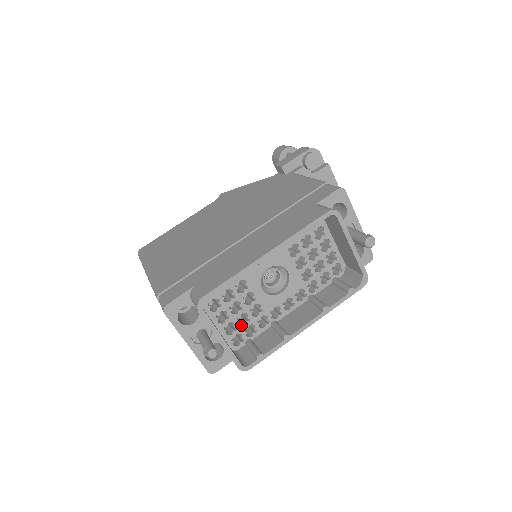
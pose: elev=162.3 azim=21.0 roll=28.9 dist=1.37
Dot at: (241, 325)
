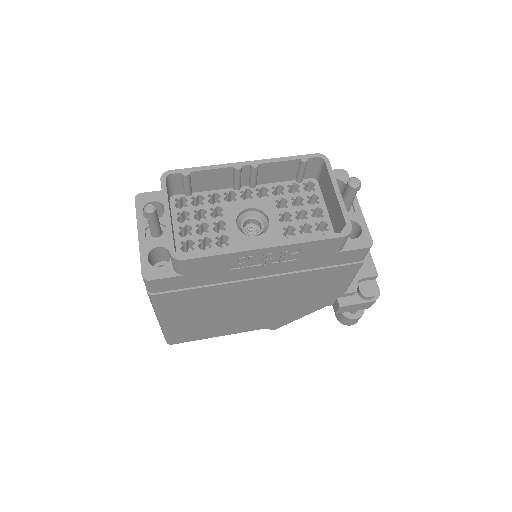
Dot at: occluded
